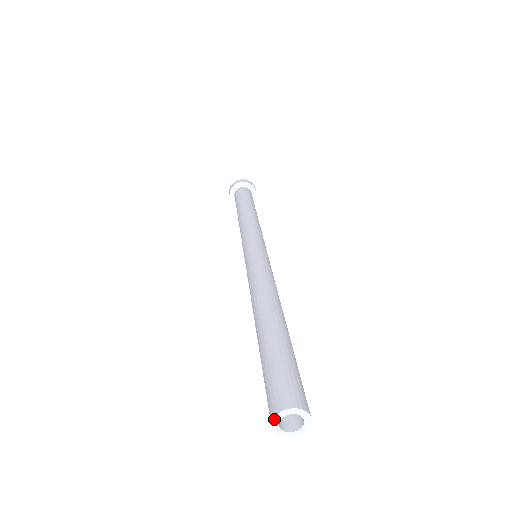
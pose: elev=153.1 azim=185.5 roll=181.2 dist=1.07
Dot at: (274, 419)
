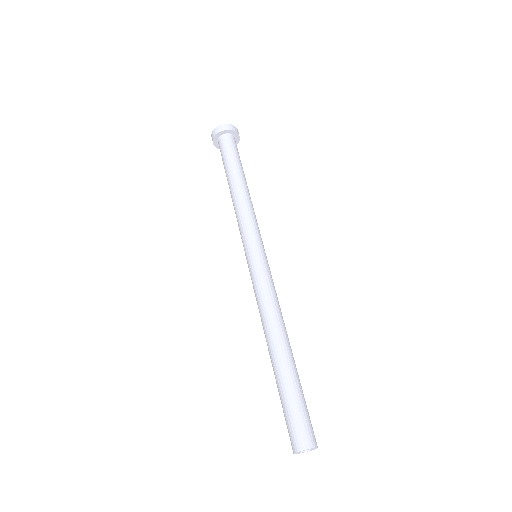
Dot at: (294, 453)
